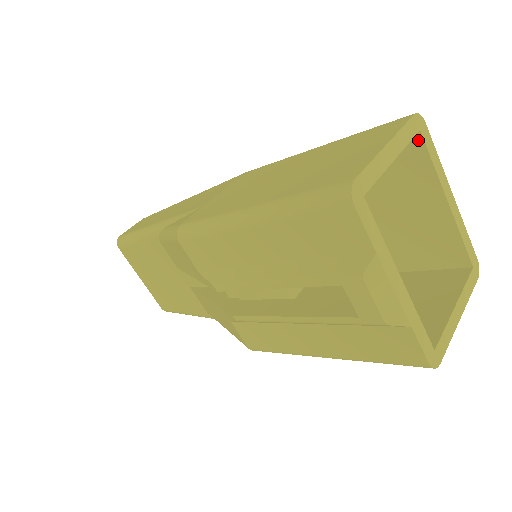
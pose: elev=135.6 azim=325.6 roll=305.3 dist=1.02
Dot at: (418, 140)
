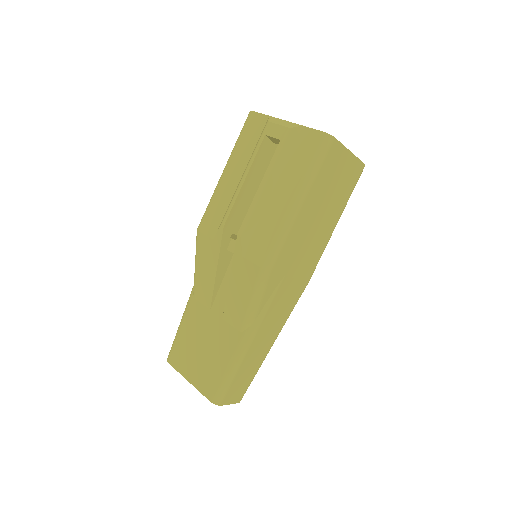
Dot at: occluded
